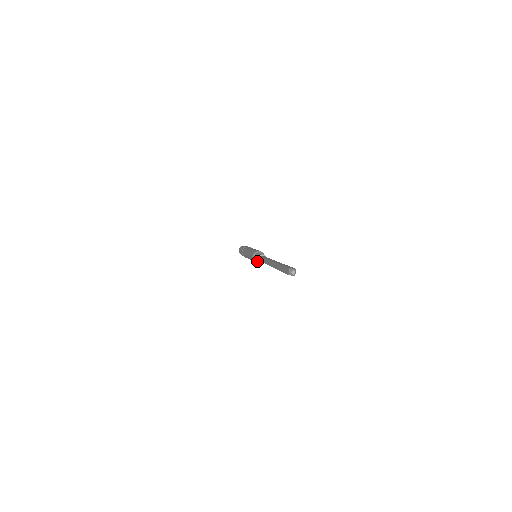
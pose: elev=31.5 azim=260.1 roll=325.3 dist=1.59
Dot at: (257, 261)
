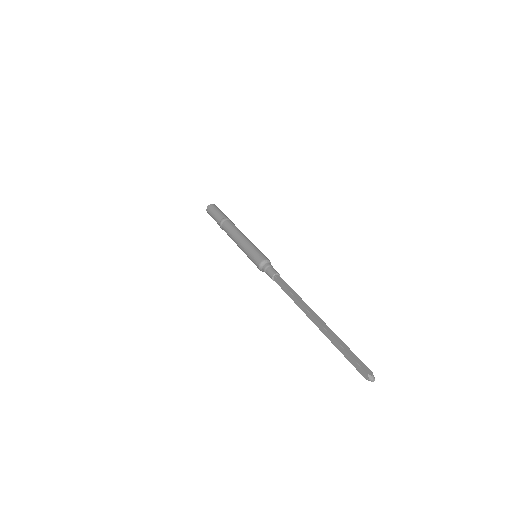
Dot at: (266, 273)
